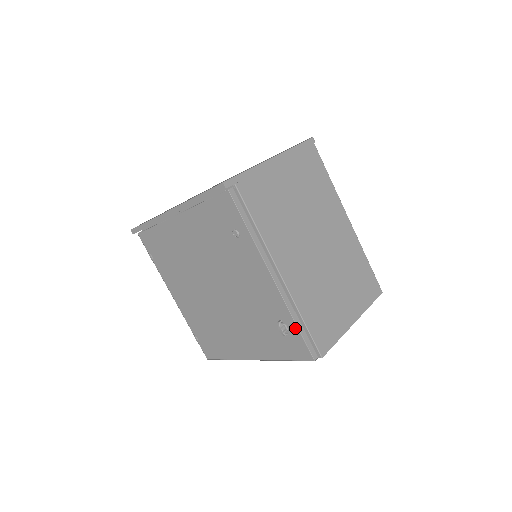
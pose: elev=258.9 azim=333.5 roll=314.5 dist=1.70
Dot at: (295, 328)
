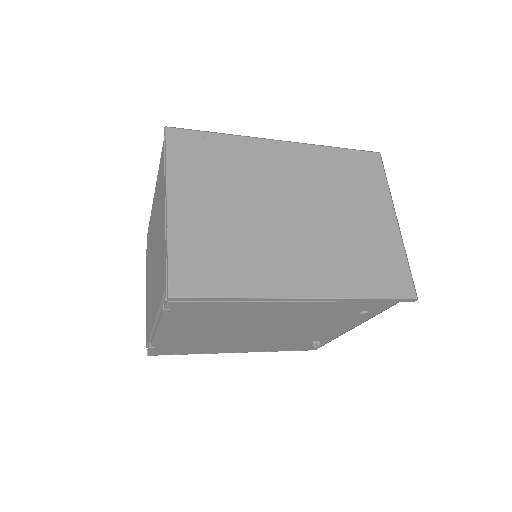
Dot at: (326, 342)
